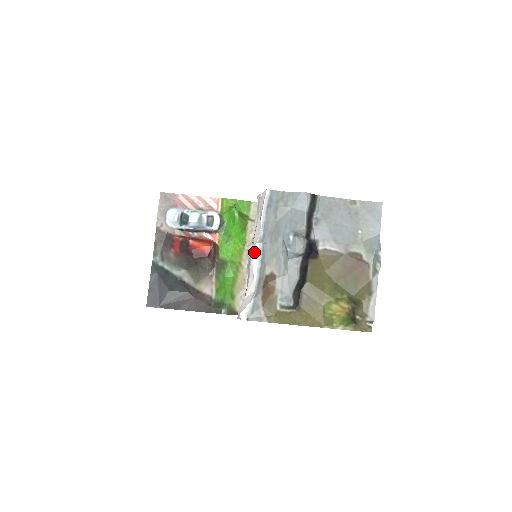
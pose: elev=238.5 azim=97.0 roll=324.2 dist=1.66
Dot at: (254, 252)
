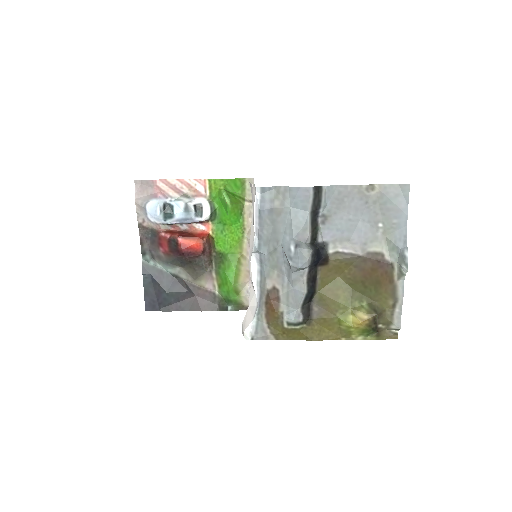
Dot at: (251, 262)
